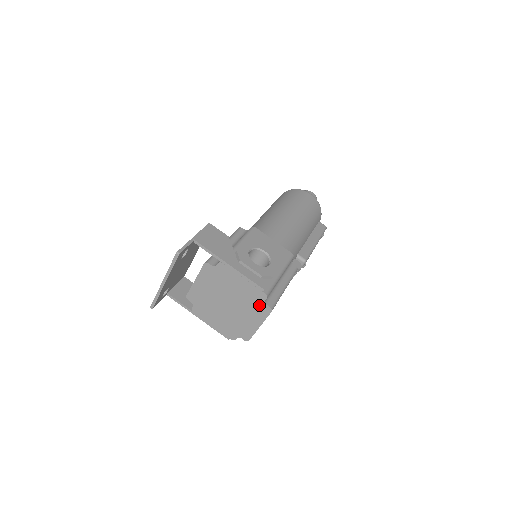
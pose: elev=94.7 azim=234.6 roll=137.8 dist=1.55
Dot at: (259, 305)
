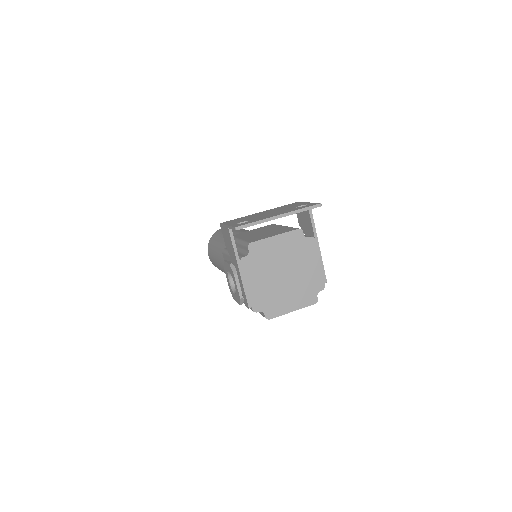
Dot at: (311, 292)
